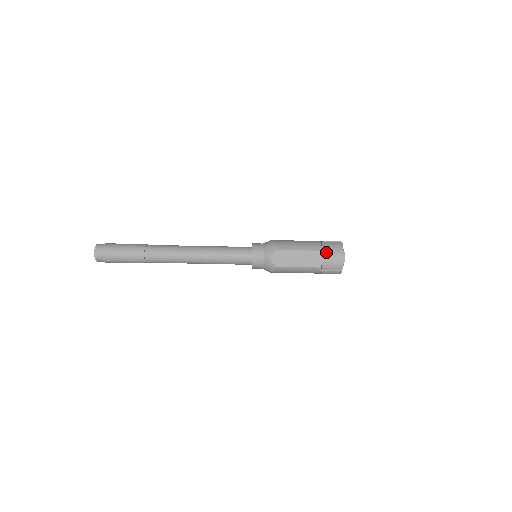
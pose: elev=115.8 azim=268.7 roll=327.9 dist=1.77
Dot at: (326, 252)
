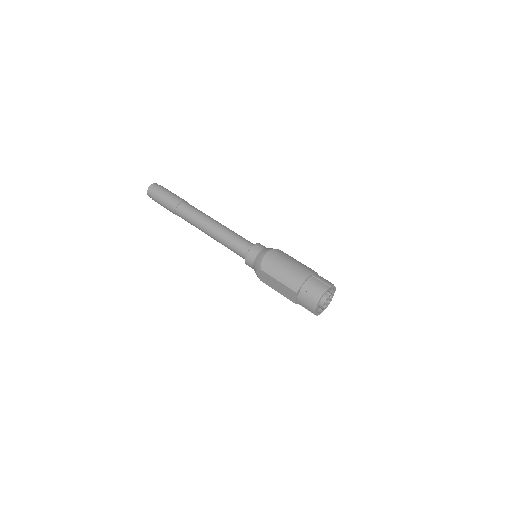
Dot at: (302, 295)
